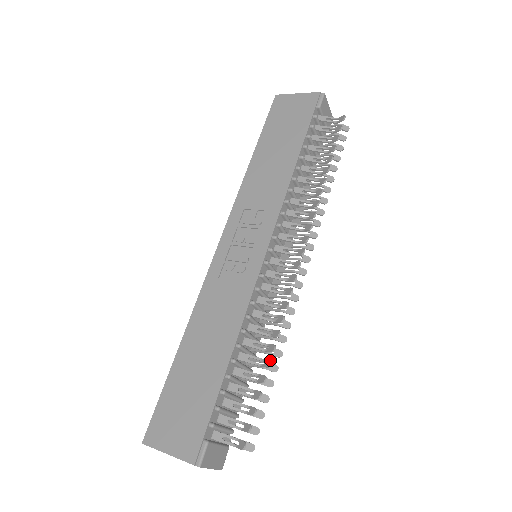
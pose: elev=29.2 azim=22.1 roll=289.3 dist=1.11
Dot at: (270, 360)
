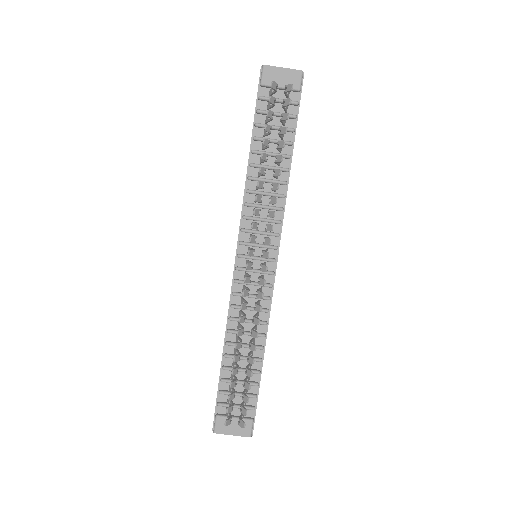
Dot at: (235, 356)
